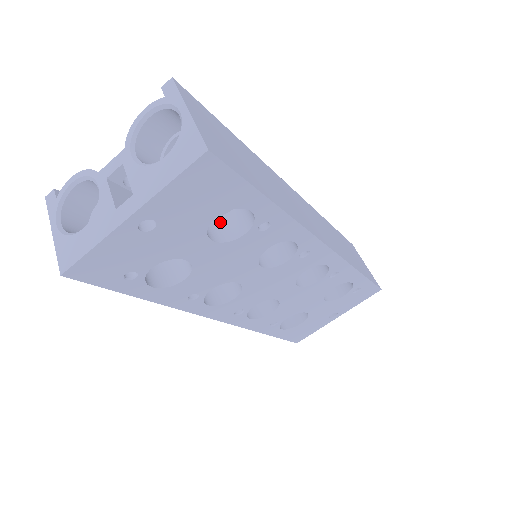
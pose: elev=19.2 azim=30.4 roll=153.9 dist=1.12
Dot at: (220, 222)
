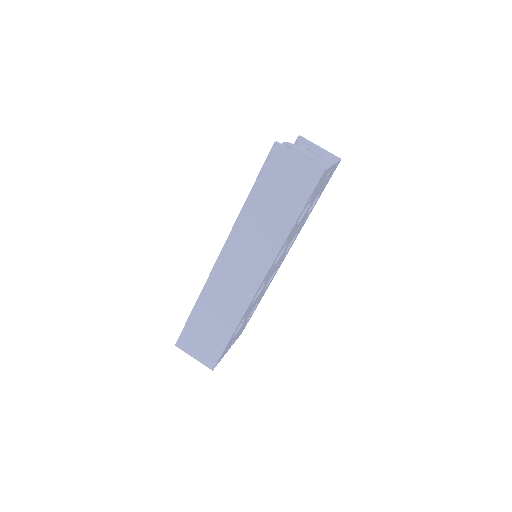
Dot at: occluded
